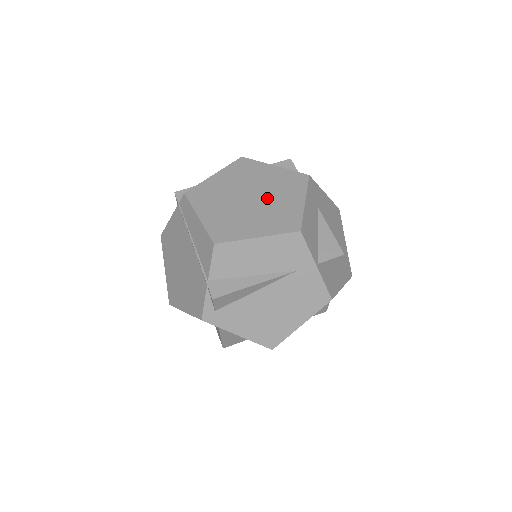
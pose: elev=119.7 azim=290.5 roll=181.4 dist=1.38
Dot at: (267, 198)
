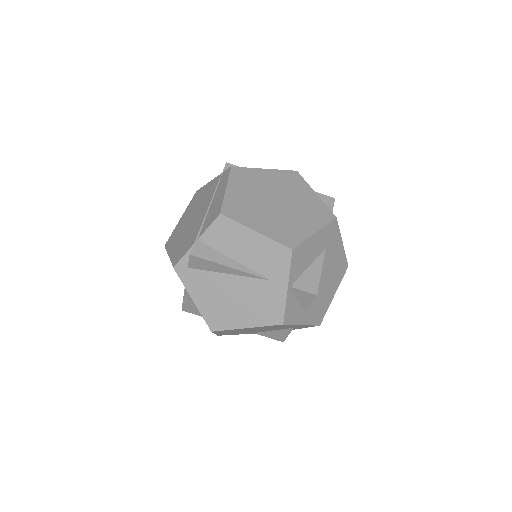
Dot at: (289, 211)
